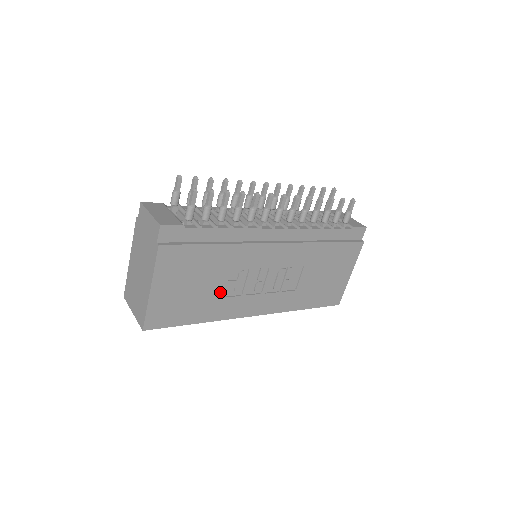
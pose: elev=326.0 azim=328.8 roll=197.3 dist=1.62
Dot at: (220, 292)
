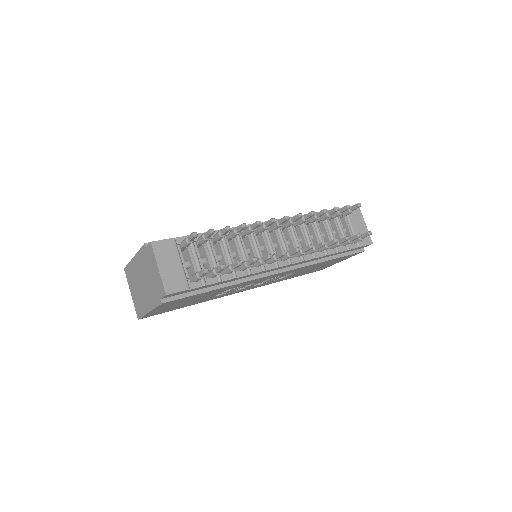
Dot at: (212, 296)
